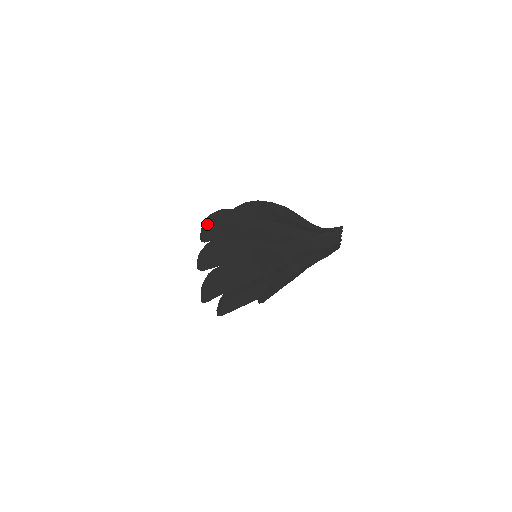
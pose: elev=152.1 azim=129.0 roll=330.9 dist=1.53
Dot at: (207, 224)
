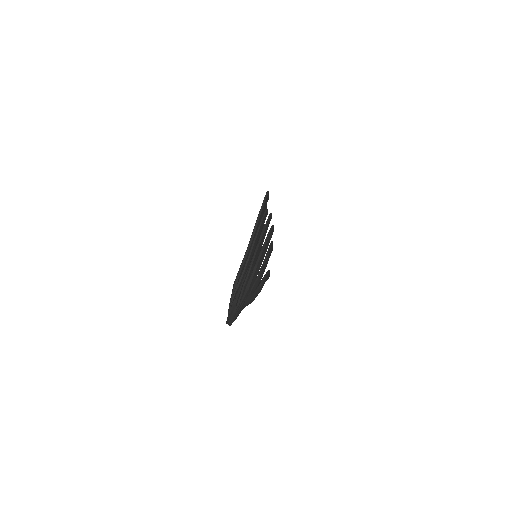
Dot at: occluded
